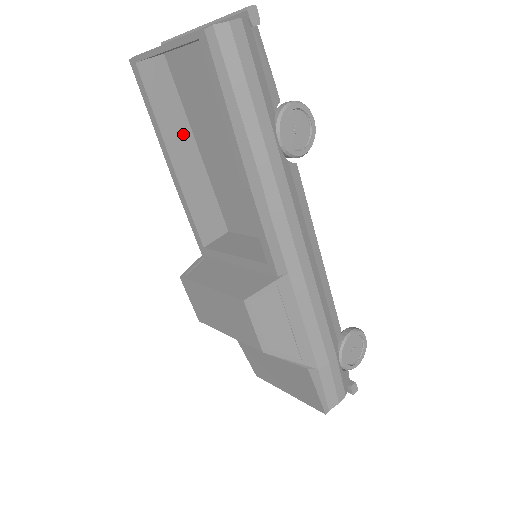
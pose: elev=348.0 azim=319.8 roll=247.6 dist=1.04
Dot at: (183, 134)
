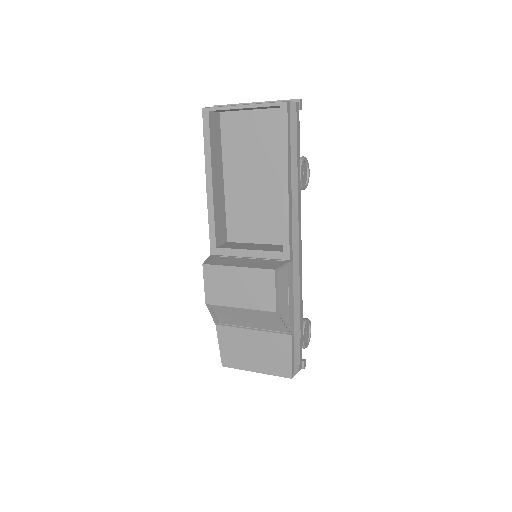
Dot at: (219, 165)
